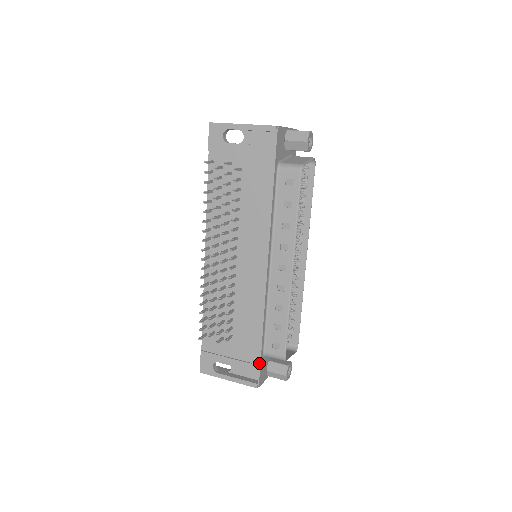
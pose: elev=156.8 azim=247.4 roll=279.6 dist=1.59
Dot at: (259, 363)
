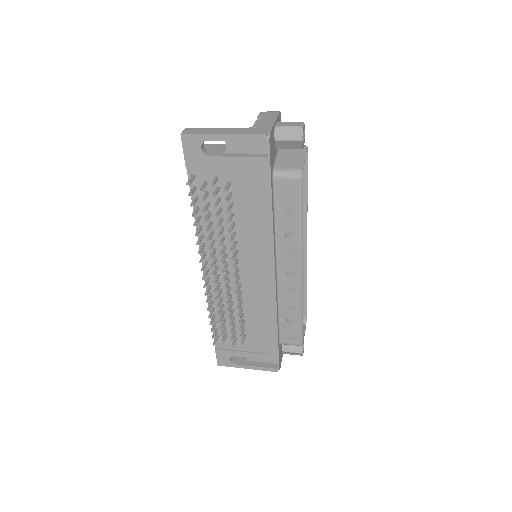
Dot at: (277, 353)
